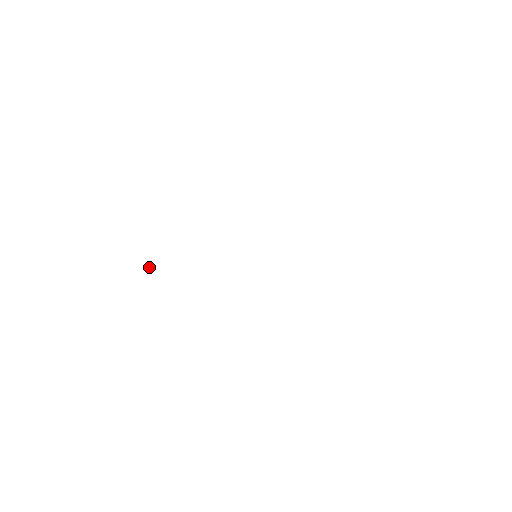
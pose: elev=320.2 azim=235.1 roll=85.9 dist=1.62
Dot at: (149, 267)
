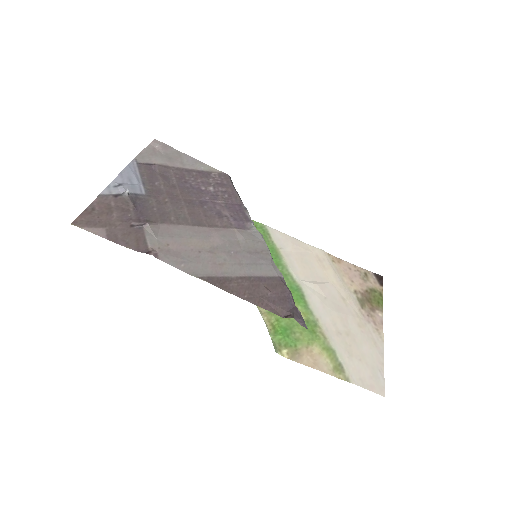
Dot at: (127, 190)
